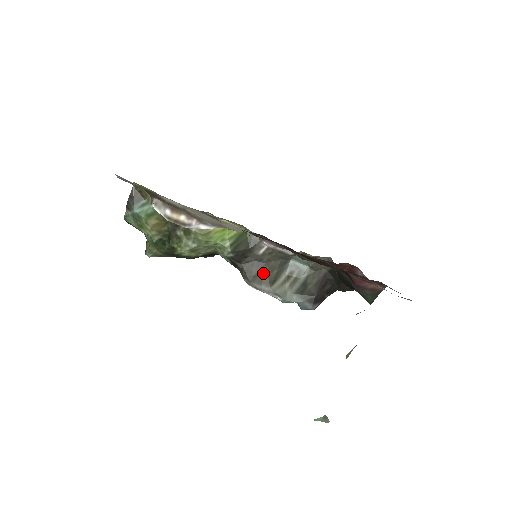
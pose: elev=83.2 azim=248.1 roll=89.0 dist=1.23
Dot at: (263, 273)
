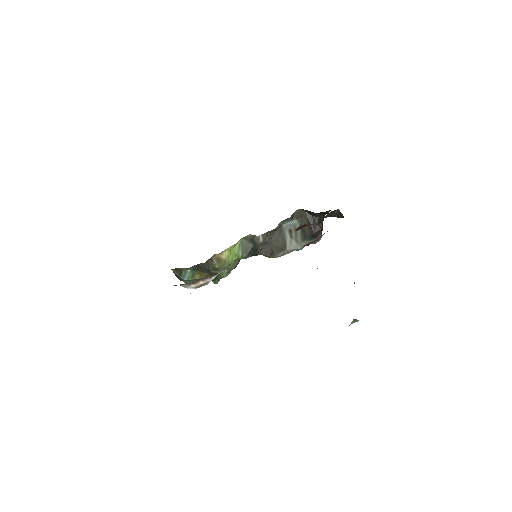
Dot at: (274, 247)
